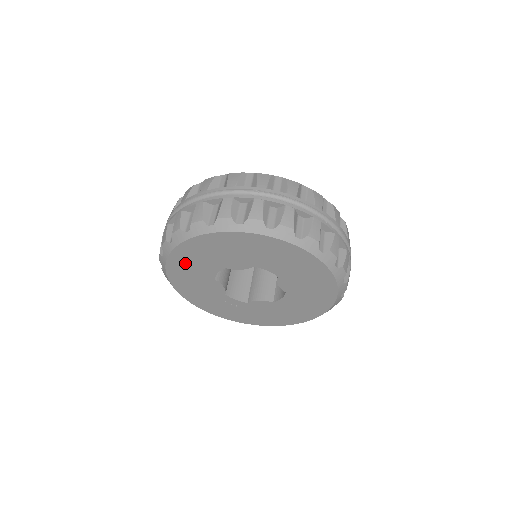
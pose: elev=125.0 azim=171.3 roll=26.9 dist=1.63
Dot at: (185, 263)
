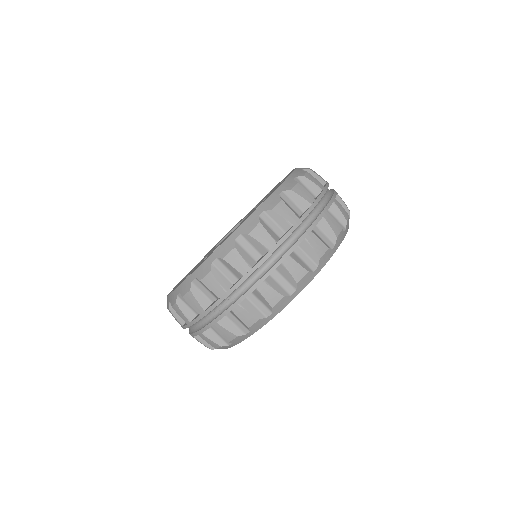
Dot at: occluded
